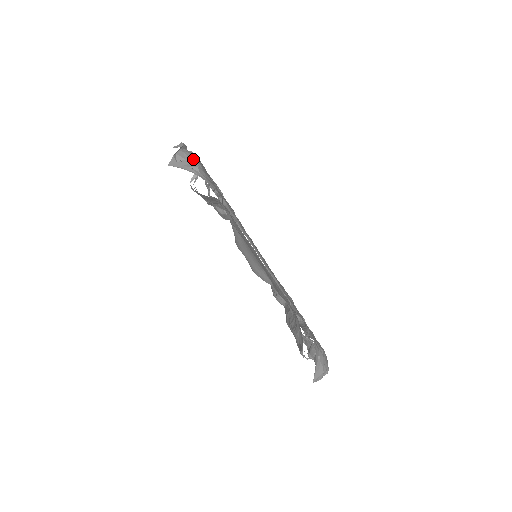
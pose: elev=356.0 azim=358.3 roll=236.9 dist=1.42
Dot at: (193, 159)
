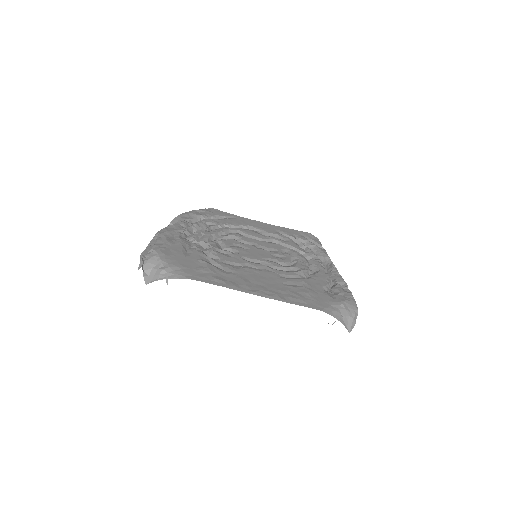
Dot at: (156, 261)
